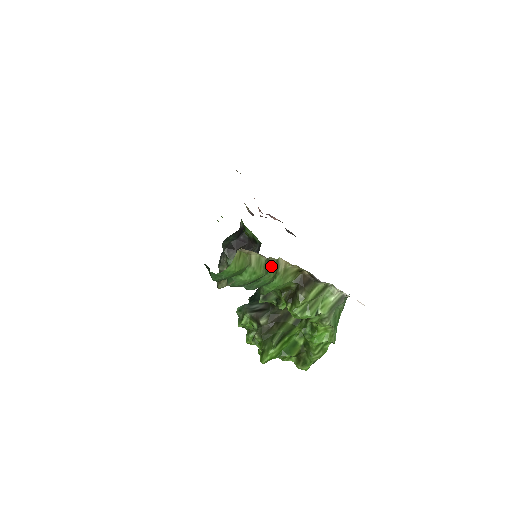
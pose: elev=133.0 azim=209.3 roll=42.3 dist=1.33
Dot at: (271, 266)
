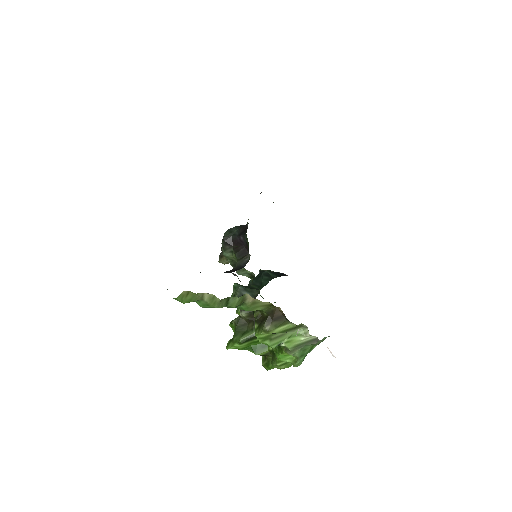
Dot at: (233, 300)
